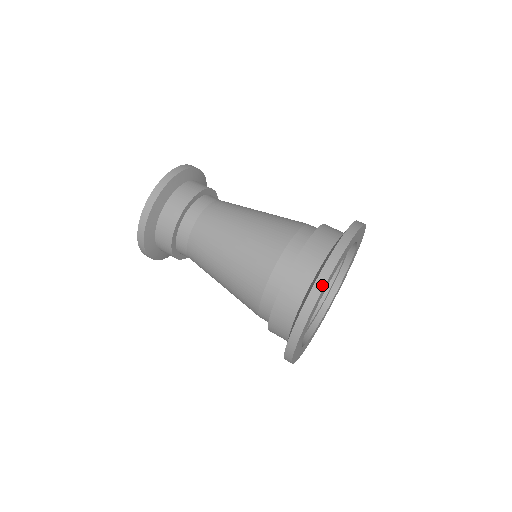
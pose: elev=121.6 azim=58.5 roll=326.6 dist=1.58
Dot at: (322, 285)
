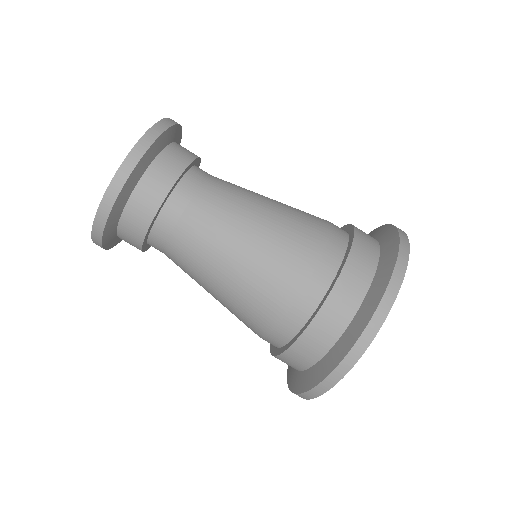
Dot at: (359, 354)
